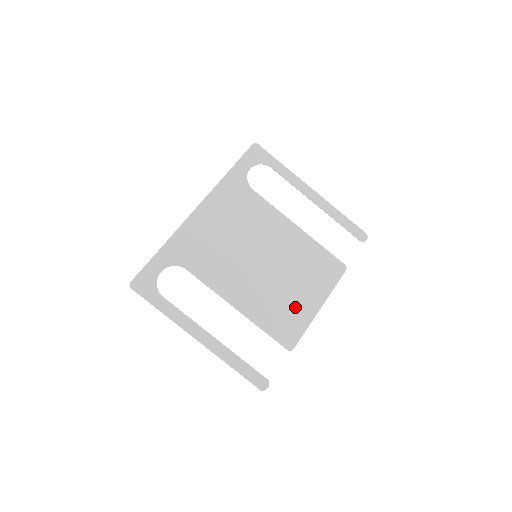
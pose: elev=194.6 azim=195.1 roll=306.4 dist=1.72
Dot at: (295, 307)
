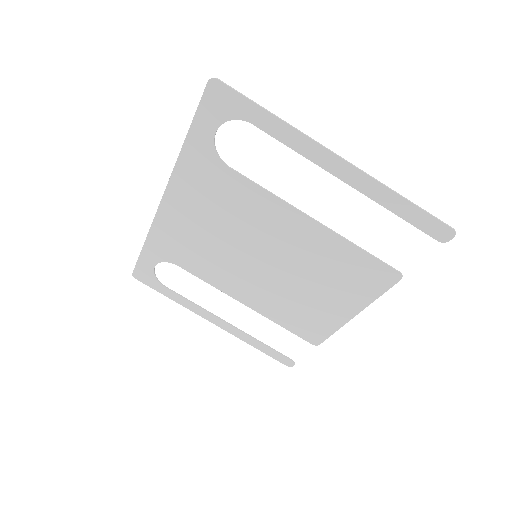
Dot at: (318, 311)
